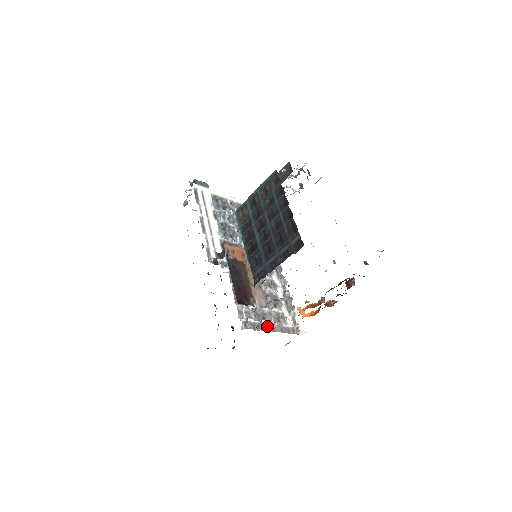
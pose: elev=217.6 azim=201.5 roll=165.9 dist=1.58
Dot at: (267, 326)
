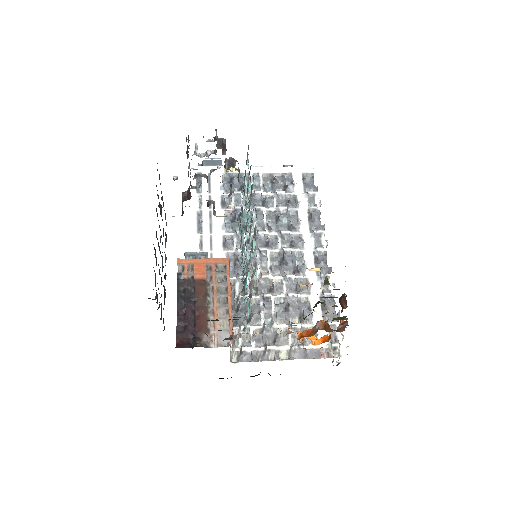
Dot at: (279, 352)
